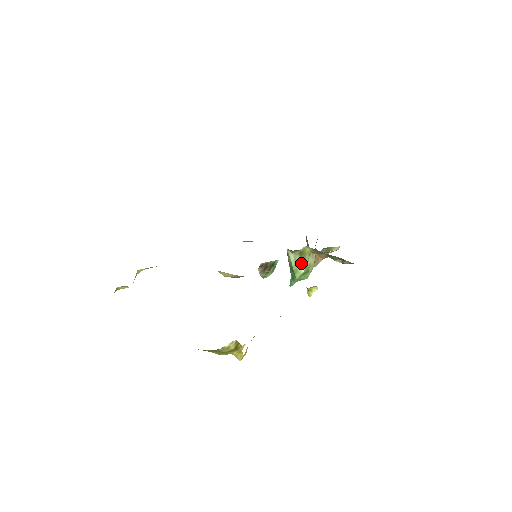
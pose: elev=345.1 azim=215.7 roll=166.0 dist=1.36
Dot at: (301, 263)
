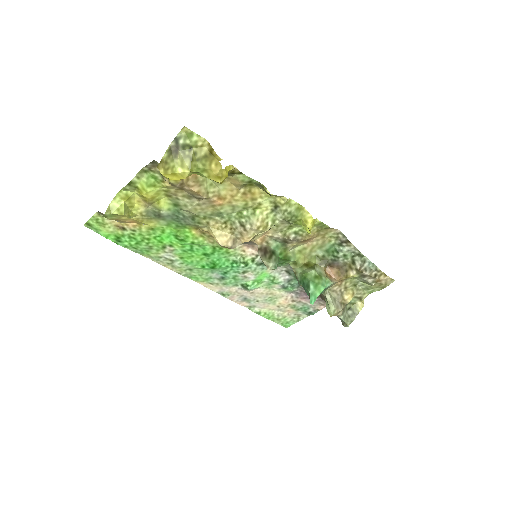
Dot at: (309, 269)
